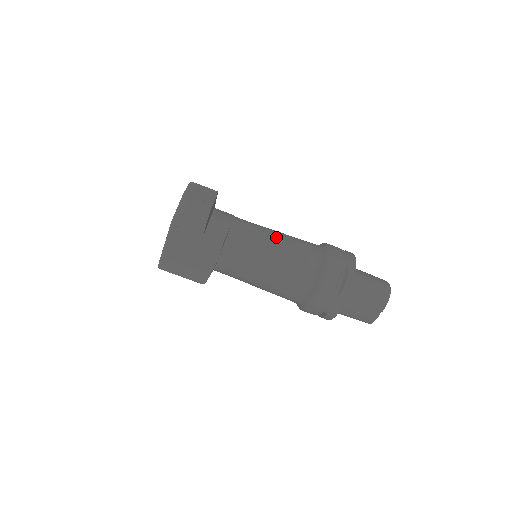
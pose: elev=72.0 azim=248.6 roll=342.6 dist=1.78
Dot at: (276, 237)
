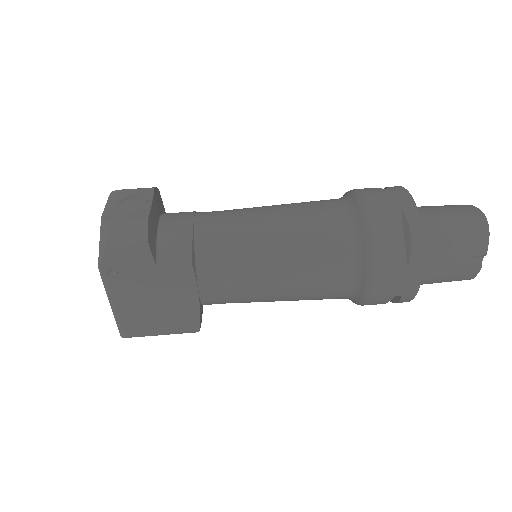
Dot at: (271, 216)
